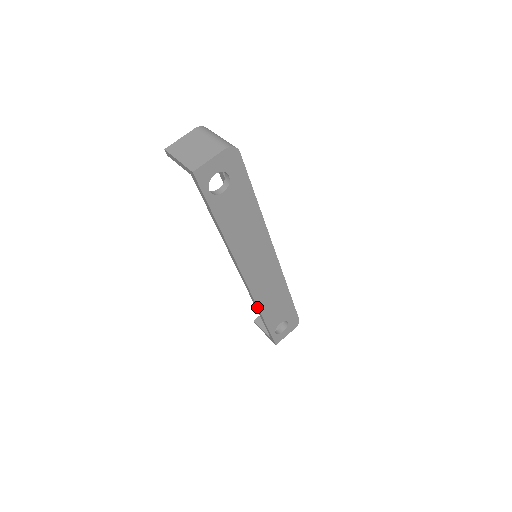
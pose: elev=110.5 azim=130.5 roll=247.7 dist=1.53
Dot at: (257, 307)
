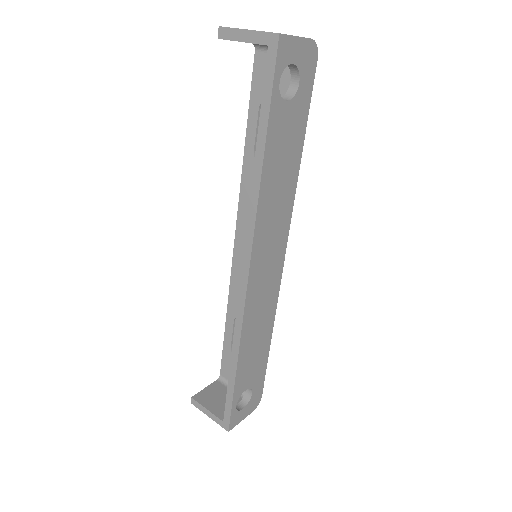
Dot at: (239, 339)
